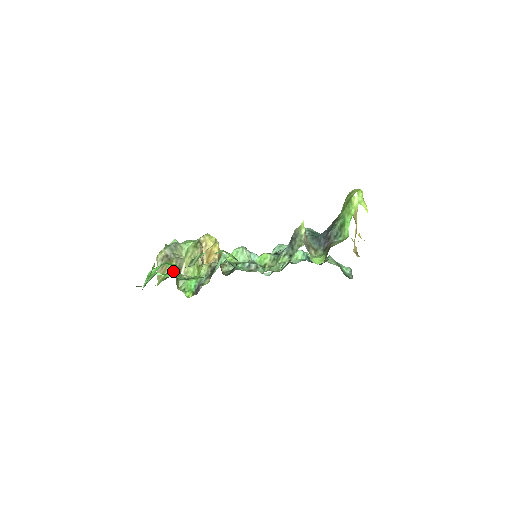
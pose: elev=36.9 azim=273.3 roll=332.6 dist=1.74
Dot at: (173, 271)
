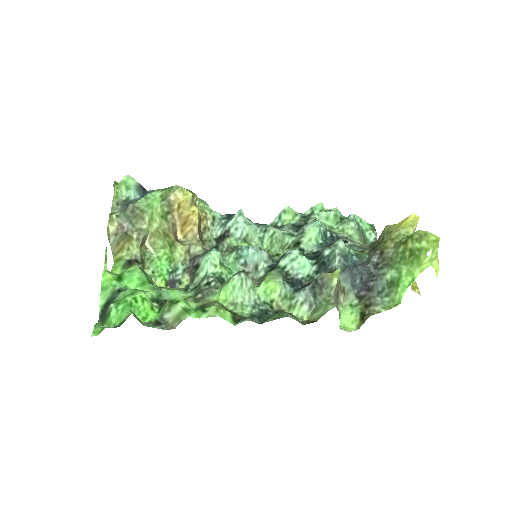
Dot at: (142, 316)
